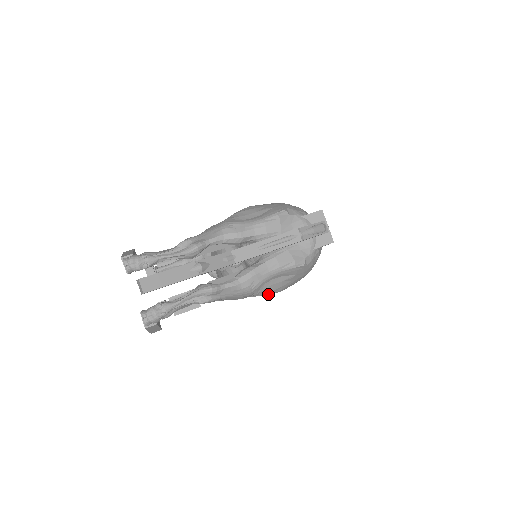
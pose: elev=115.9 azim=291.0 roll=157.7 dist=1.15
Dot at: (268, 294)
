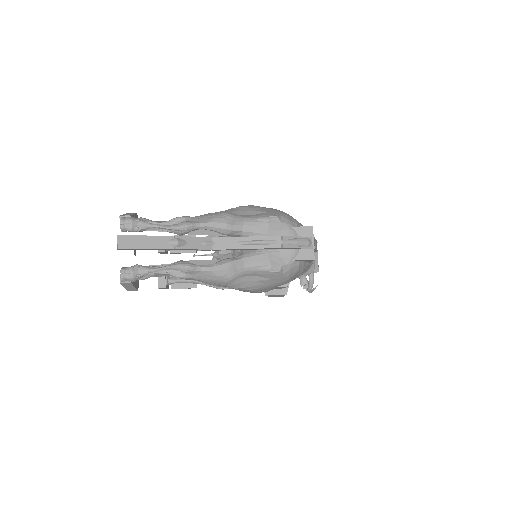
Dot at: (242, 289)
